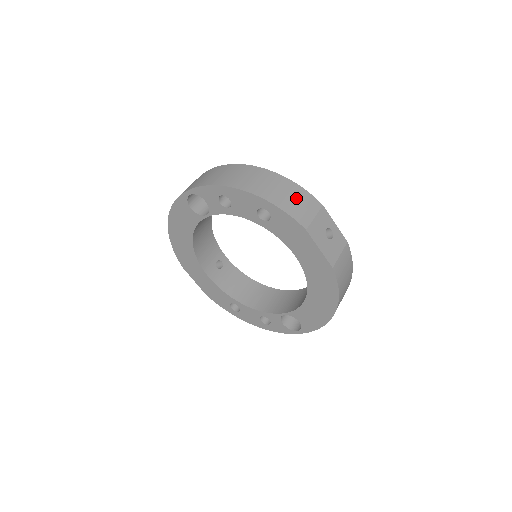
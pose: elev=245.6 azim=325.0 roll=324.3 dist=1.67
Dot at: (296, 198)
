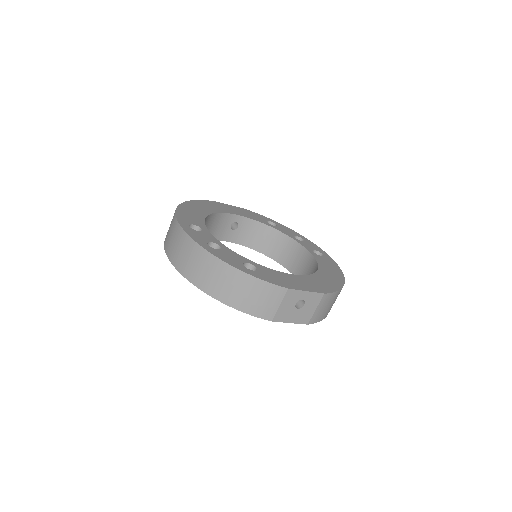
Dot at: (258, 295)
